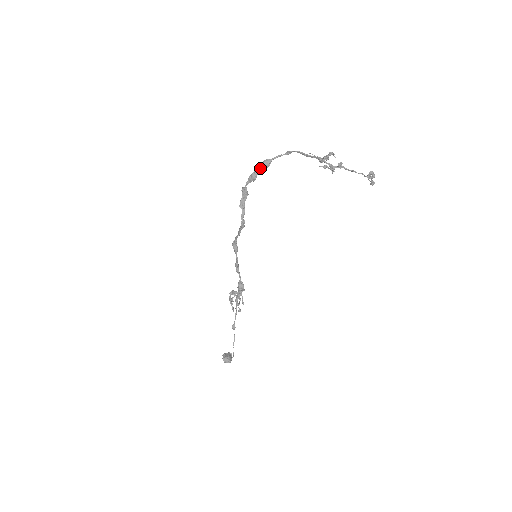
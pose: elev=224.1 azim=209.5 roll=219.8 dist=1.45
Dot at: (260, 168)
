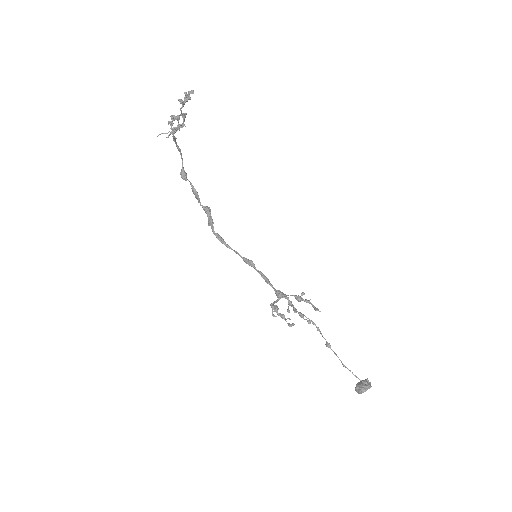
Dot at: occluded
